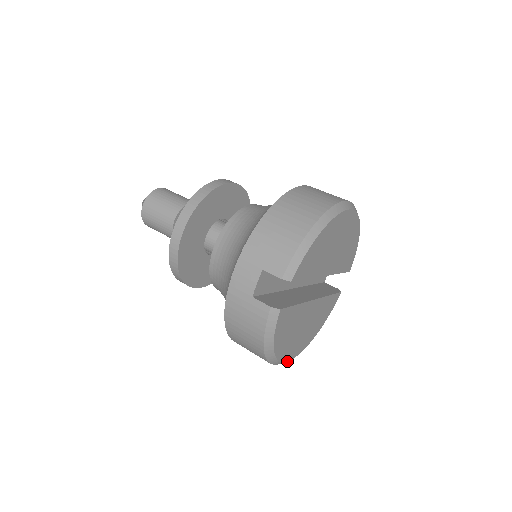
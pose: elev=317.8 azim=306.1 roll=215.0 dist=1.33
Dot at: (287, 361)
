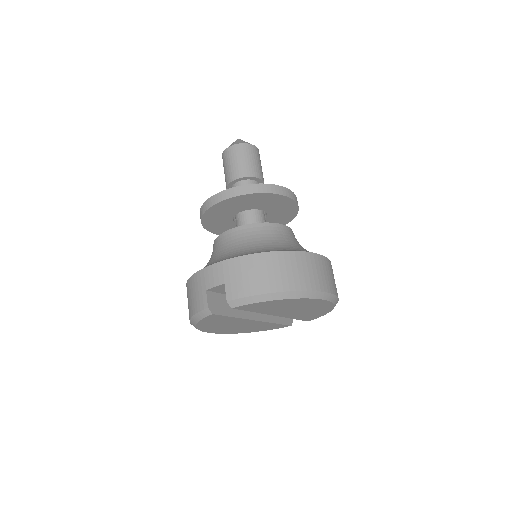
Dot at: (208, 332)
